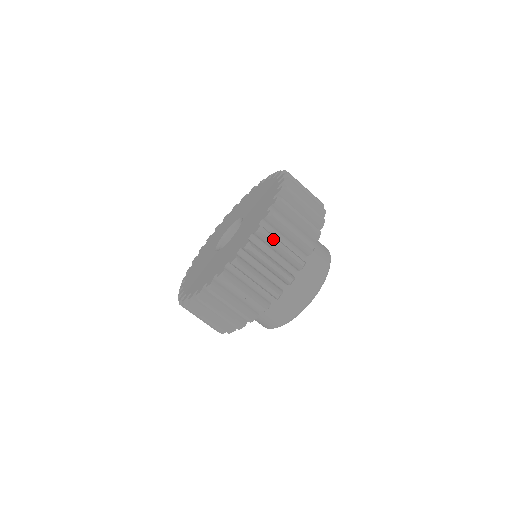
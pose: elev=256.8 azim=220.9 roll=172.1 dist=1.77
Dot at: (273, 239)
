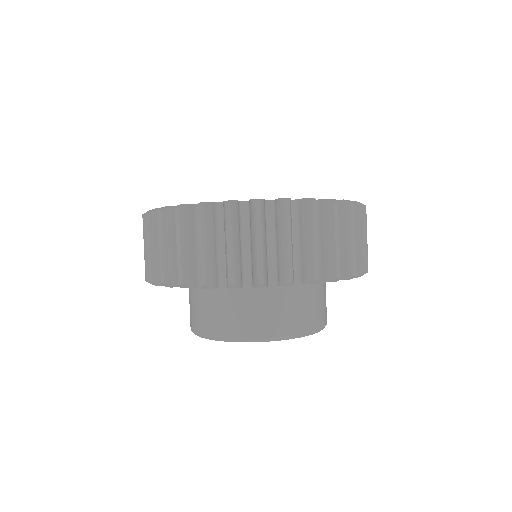
Dot at: (315, 221)
